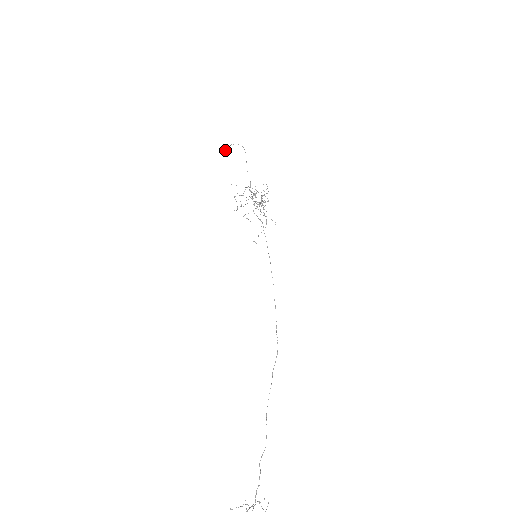
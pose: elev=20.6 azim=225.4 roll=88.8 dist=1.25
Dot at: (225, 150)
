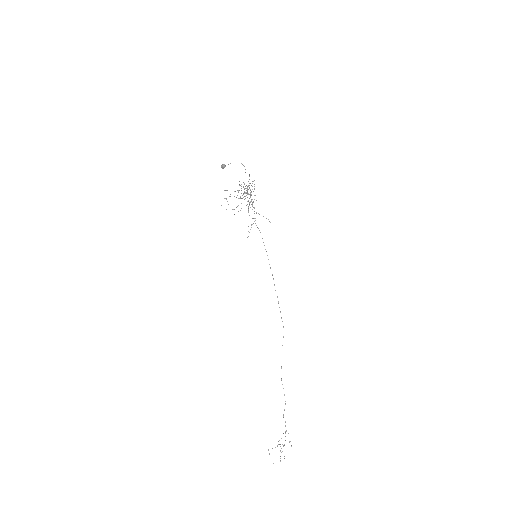
Dot at: (223, 168)
